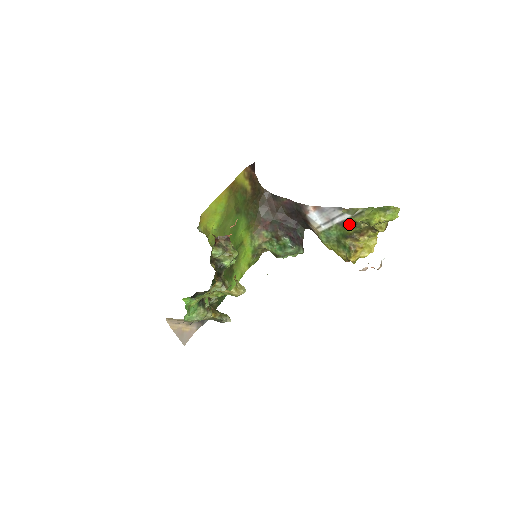
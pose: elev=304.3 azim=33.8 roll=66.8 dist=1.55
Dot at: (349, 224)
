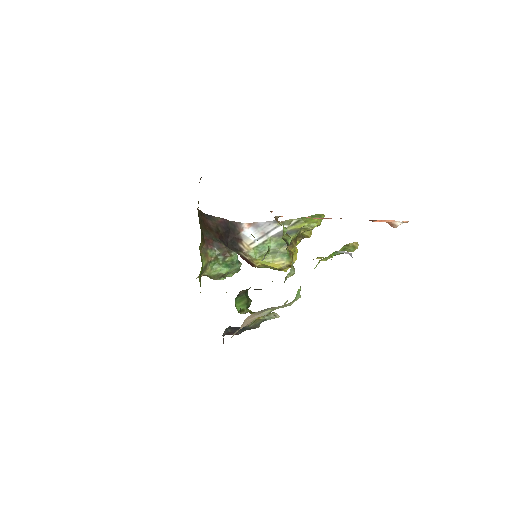
Dot at: (289, 232)
